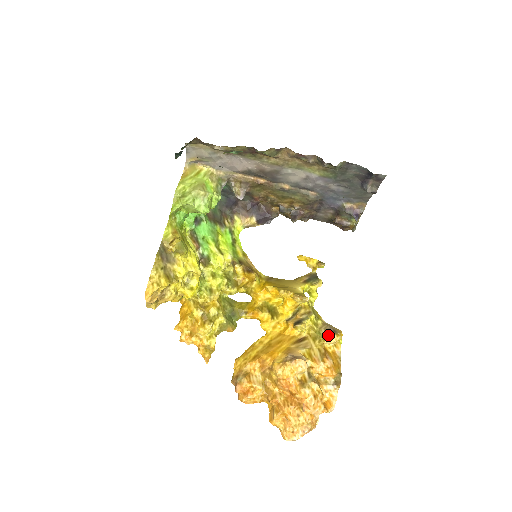
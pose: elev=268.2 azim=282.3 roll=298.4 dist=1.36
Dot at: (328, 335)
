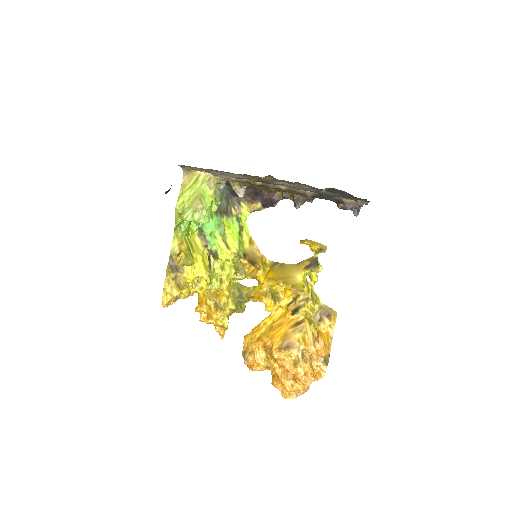
Dot at: (322, 321)
